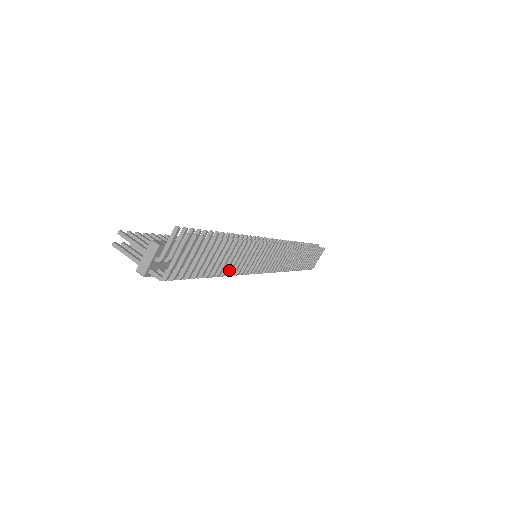
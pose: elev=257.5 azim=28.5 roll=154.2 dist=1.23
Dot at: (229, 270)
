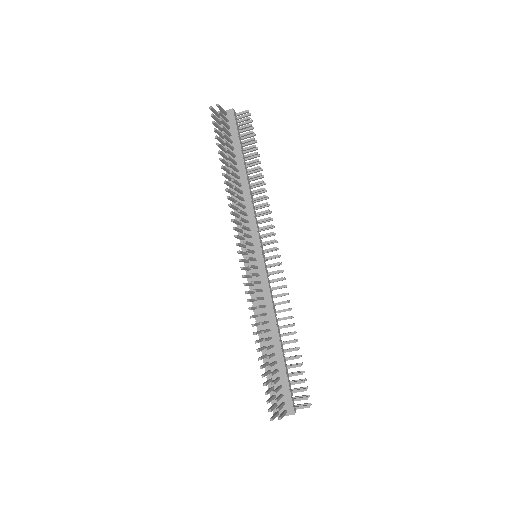
Dot at: occluded
